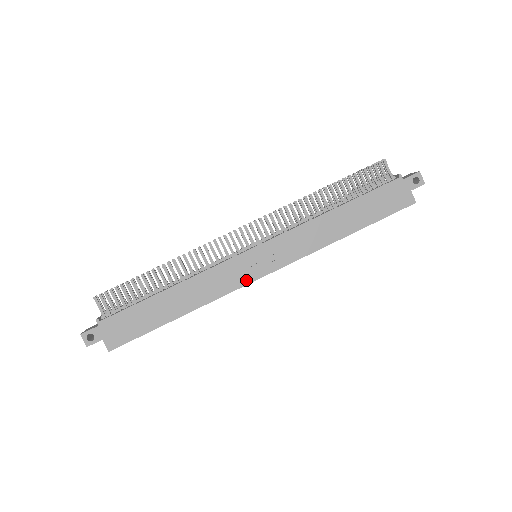
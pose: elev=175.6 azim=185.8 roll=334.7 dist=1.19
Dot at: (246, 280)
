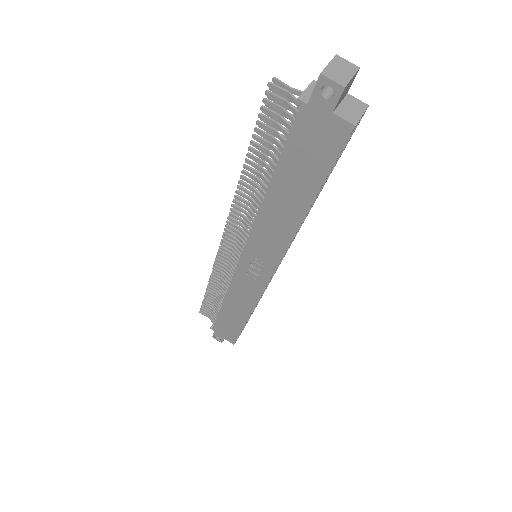
Dot at: (261, 285)
